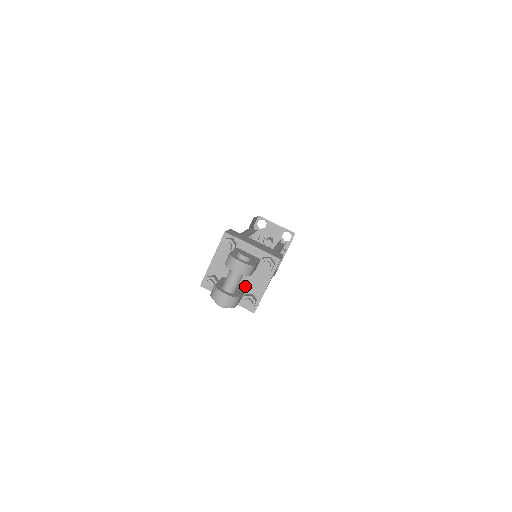
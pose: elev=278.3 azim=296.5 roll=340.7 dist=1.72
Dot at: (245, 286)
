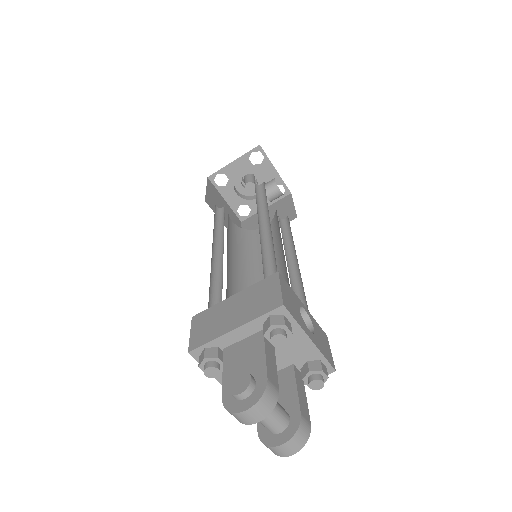
Dot at: (288, 364)
